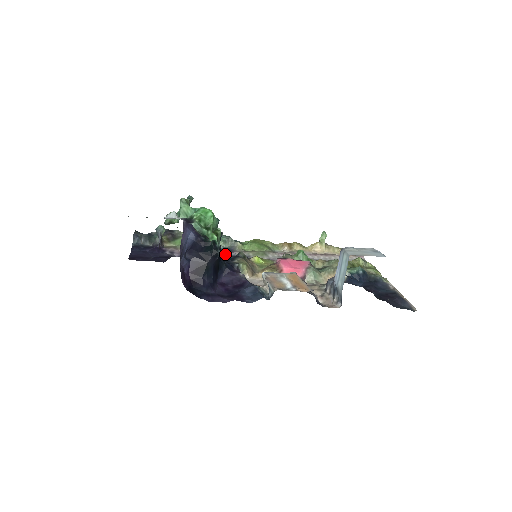
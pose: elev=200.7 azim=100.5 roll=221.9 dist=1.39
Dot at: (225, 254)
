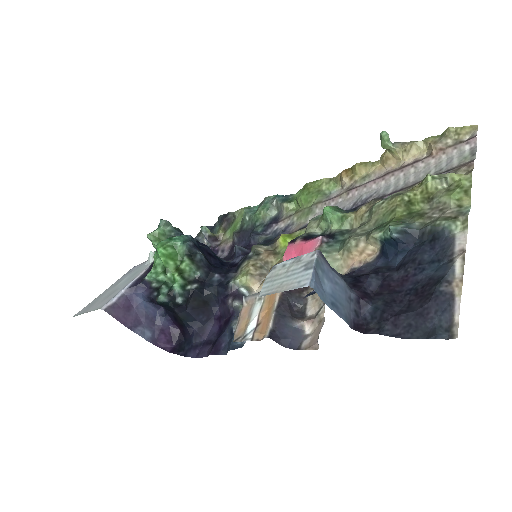
Dot at: (260, 238)
